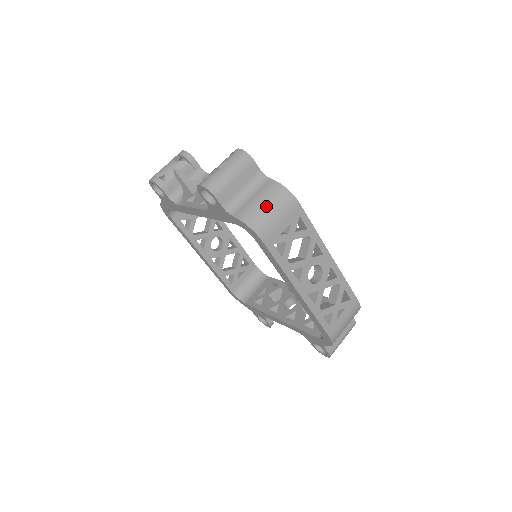
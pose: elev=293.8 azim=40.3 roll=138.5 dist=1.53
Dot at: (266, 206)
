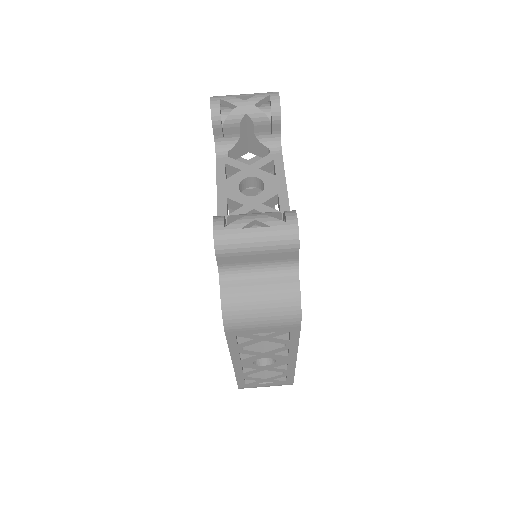
Dot at: (261, 307)
